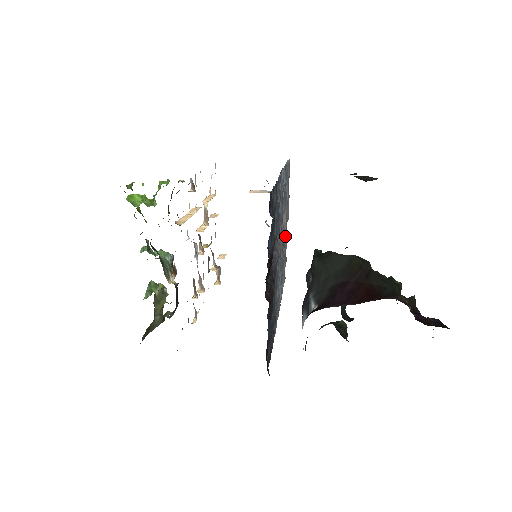
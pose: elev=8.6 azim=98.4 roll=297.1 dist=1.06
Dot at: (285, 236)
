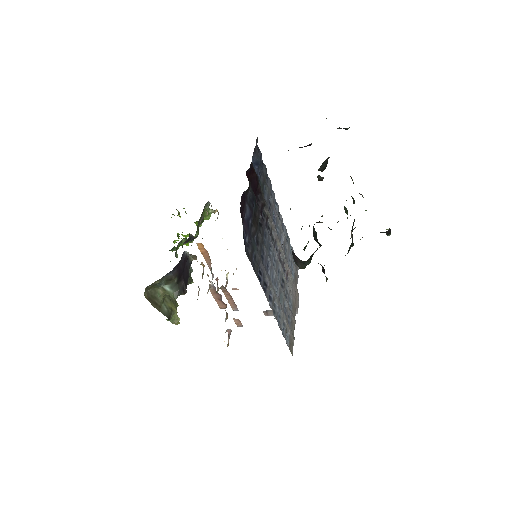
Dot at: (291, 305)
